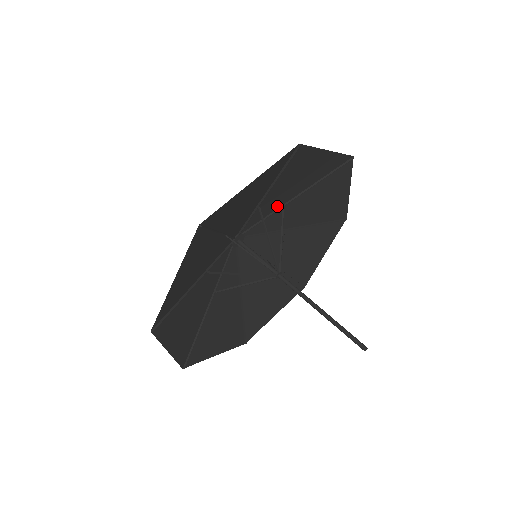
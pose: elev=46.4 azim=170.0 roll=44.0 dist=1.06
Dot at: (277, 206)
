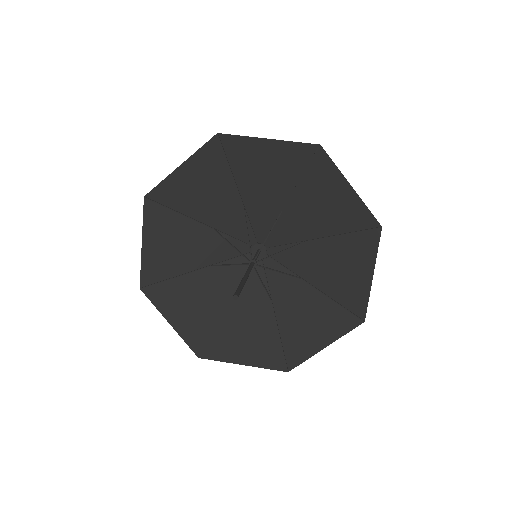
Dot at: (276, 211)
